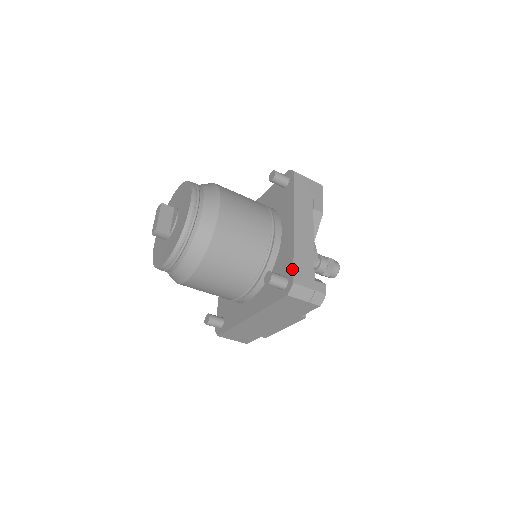
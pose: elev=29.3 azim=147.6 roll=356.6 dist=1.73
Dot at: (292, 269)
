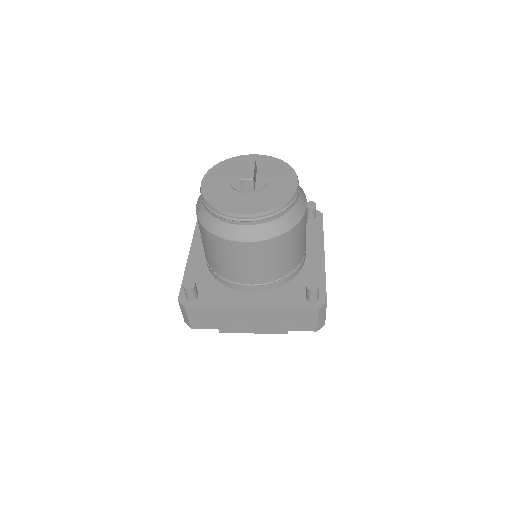
Dot at: (325, 290)
